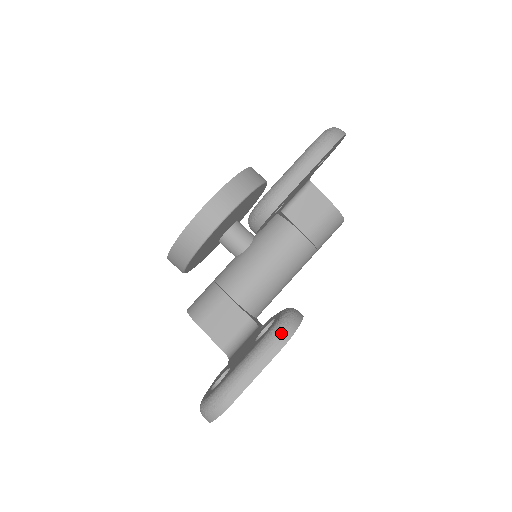
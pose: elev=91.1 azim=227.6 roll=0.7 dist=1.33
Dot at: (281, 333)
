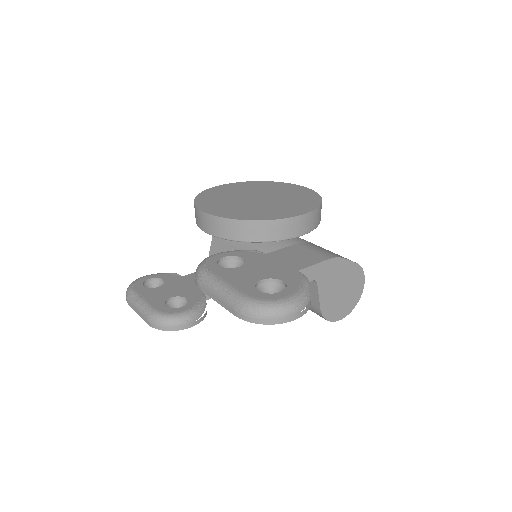
Dot at: (154, 321)
